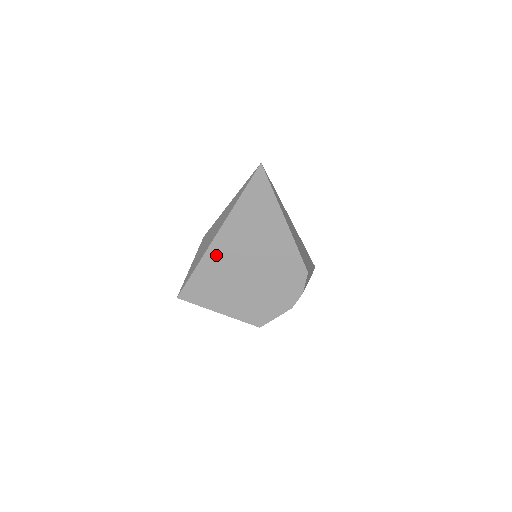
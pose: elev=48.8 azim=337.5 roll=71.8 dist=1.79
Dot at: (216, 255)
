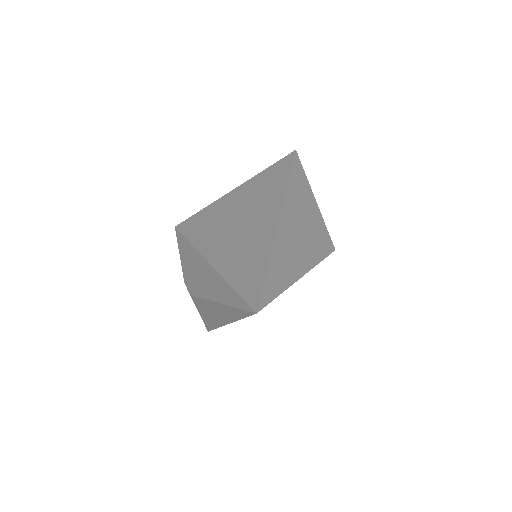
Dot at: occluded
